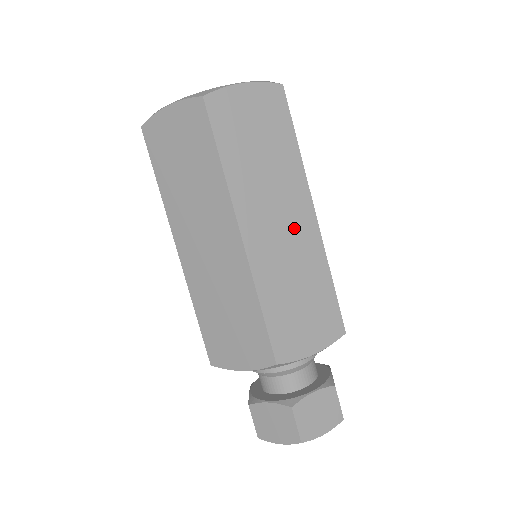
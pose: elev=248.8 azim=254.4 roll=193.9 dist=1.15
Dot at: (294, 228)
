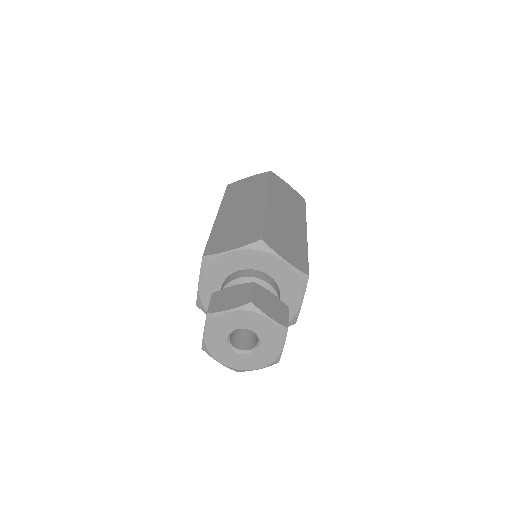
Dot at: (294, 224)
